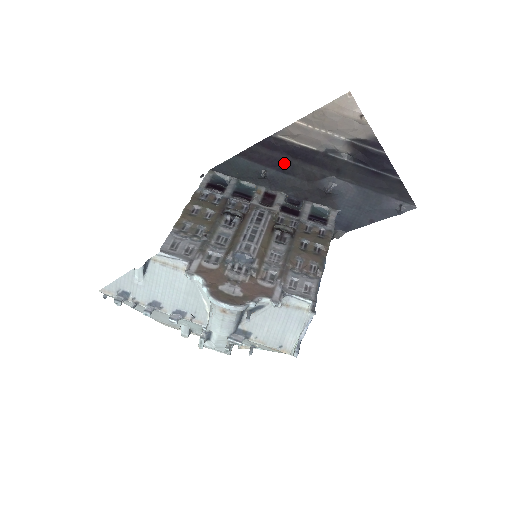
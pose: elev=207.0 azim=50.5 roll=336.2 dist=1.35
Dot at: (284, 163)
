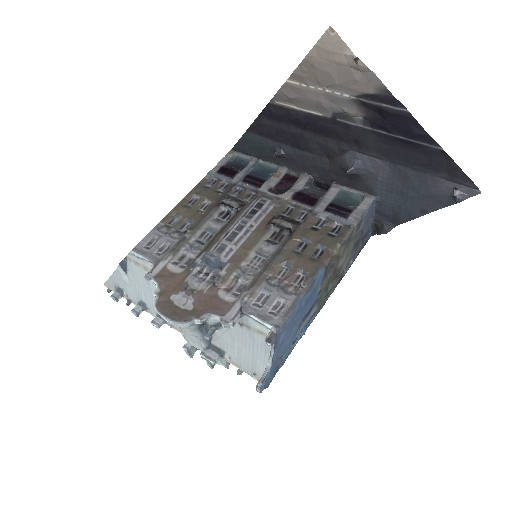
Dot at: (295, 136)
